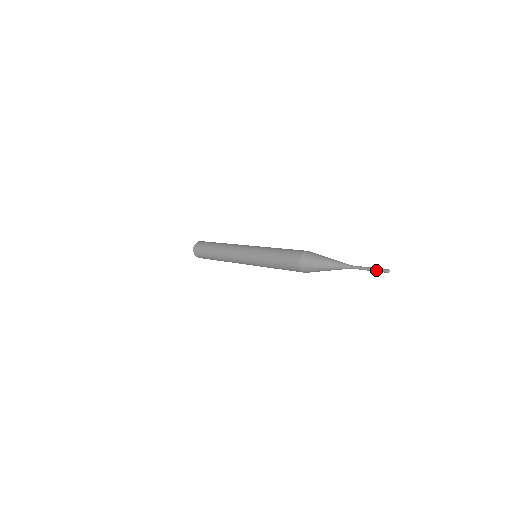
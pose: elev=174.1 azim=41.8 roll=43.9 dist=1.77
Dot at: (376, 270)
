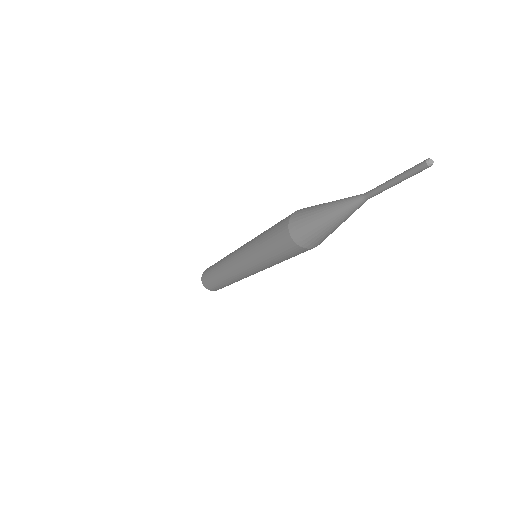
Dot at: (405, 175)
